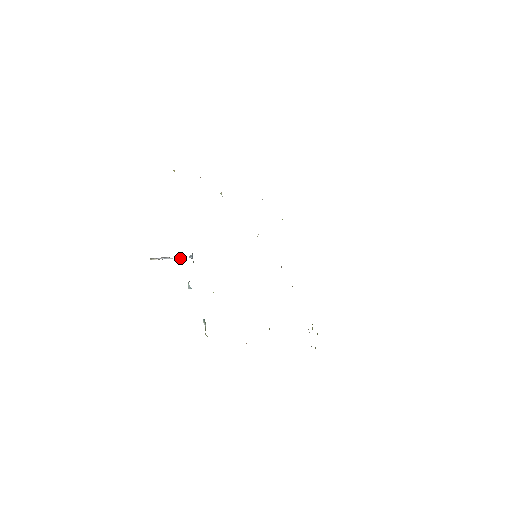
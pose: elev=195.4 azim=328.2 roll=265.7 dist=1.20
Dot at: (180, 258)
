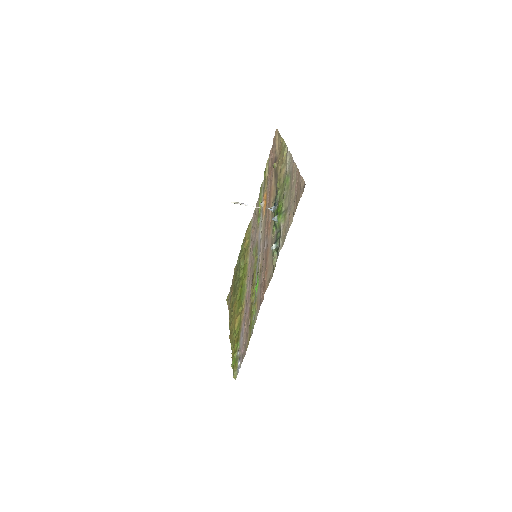
Dot at: occluded
